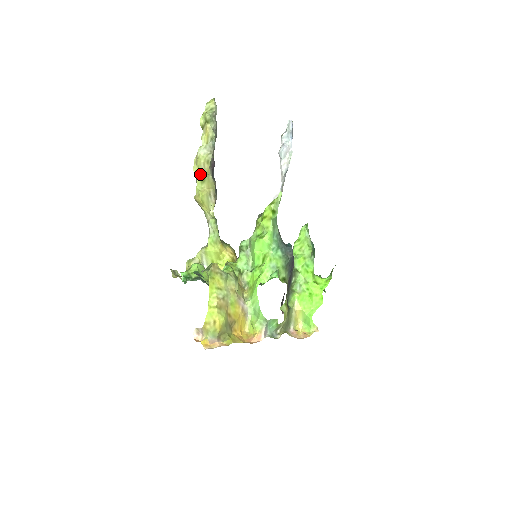
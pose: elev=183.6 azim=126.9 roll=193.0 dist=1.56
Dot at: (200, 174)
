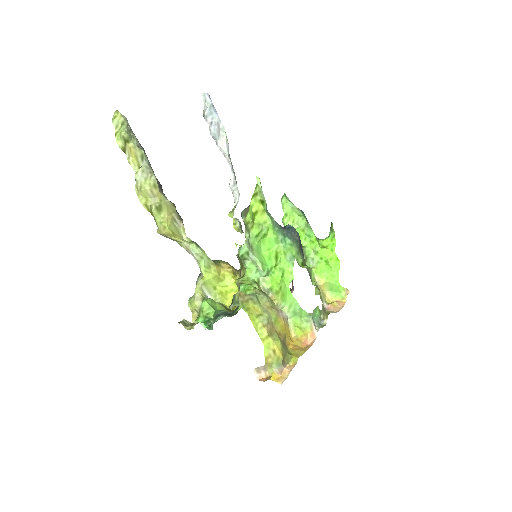
Dot at: (153, 204)
